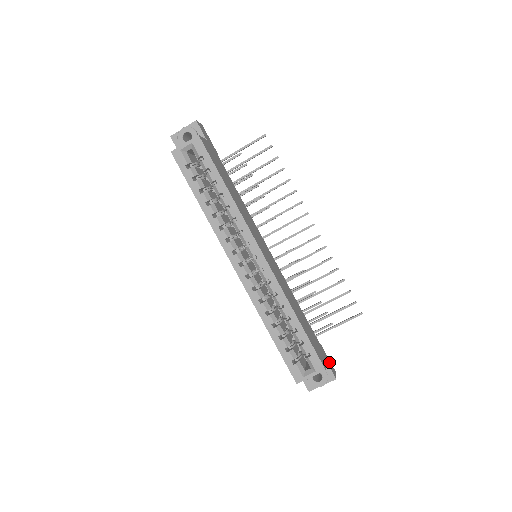
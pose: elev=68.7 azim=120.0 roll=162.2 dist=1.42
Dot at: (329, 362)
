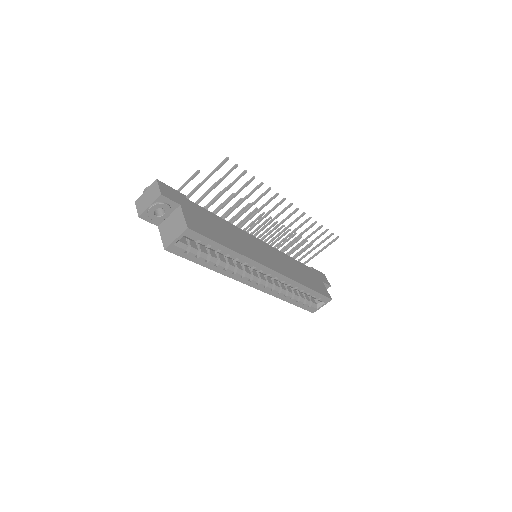
Dot at: (321, 275)
